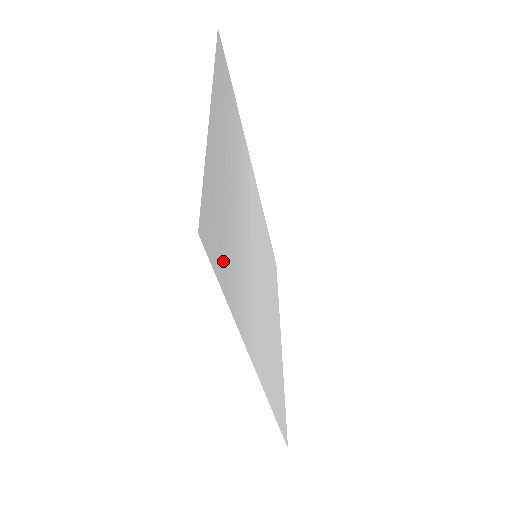
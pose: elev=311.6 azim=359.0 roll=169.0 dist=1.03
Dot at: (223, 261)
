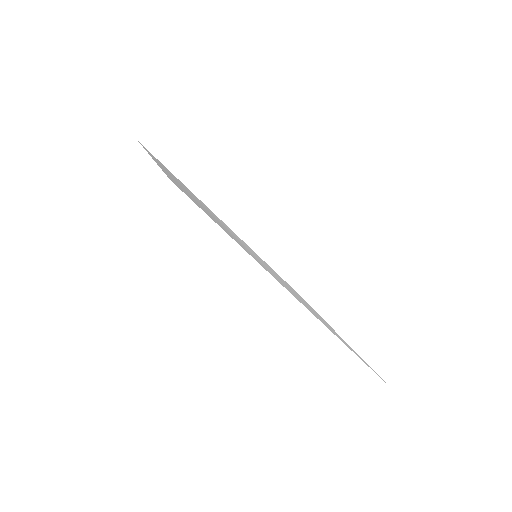
Dot at: occluded
